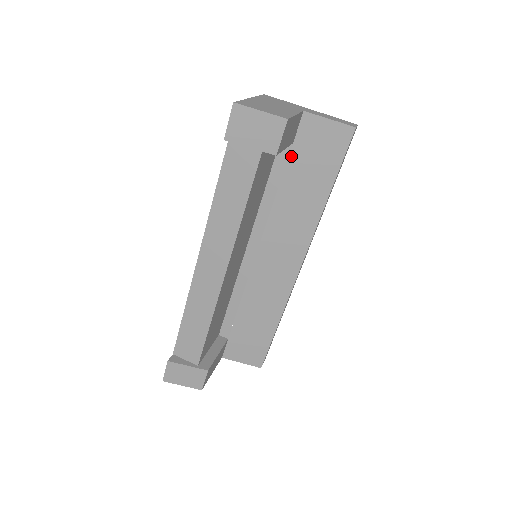
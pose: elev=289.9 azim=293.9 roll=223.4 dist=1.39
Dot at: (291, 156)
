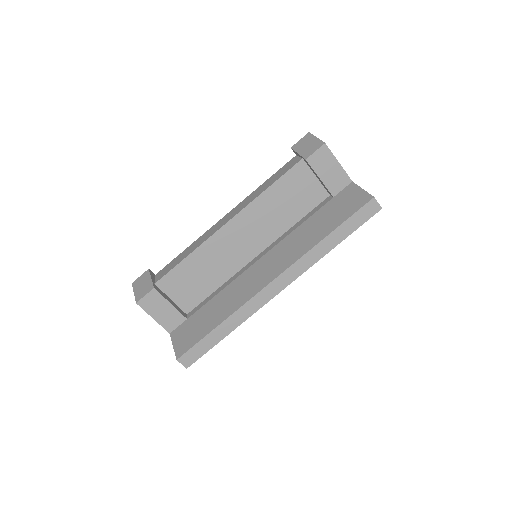
Dot at: (327, 204)
